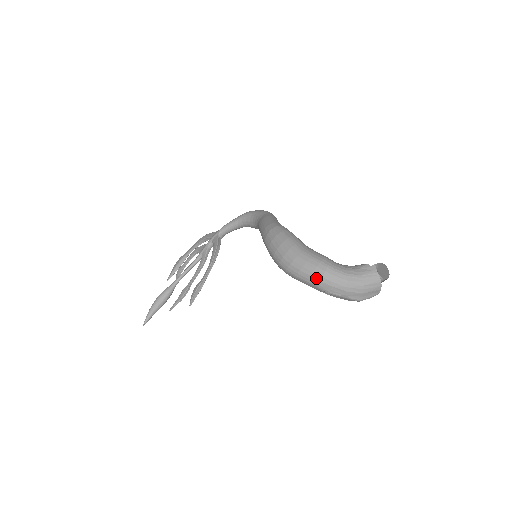
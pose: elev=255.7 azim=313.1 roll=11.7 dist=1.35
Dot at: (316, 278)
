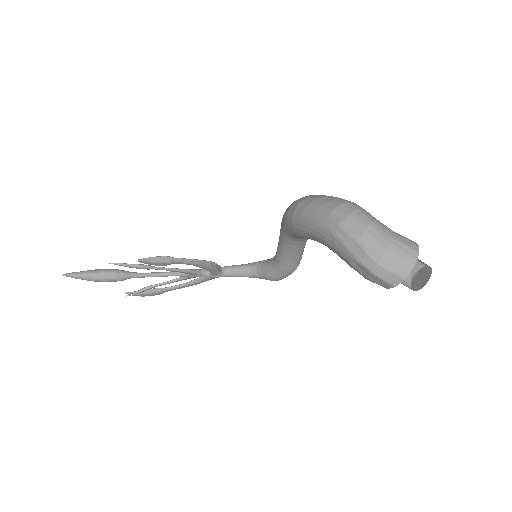
Dot at: (334, 203)
